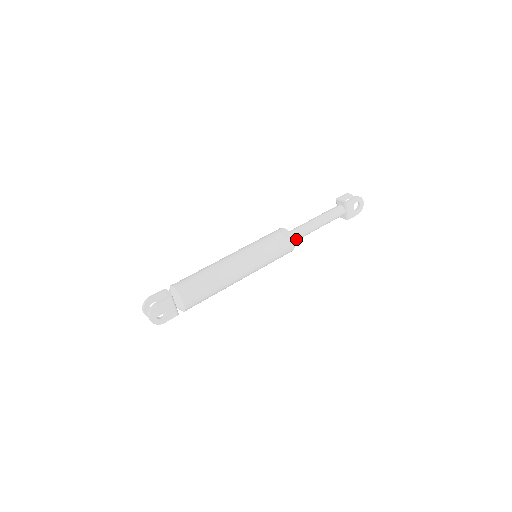
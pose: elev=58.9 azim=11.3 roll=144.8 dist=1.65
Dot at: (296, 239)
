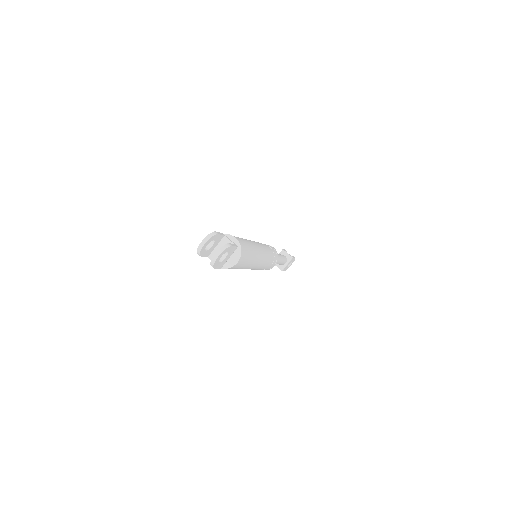
Dot at: occluded
